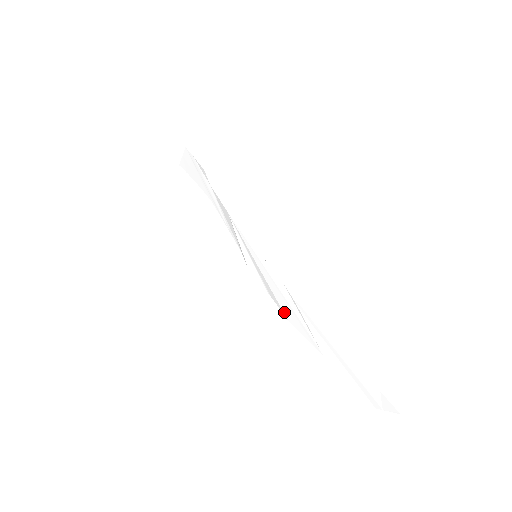
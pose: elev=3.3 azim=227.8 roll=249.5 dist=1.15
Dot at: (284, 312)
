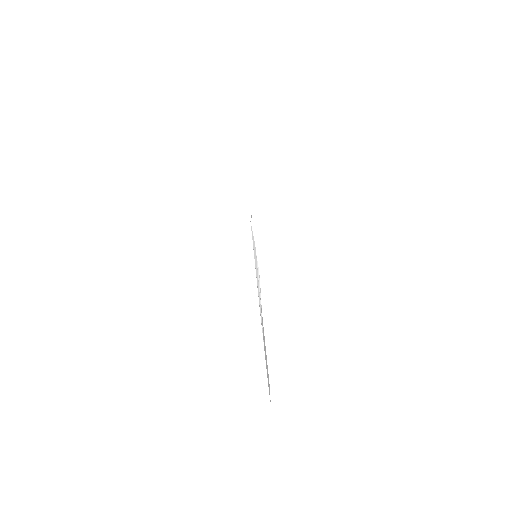
Dot at: (259, 306)
